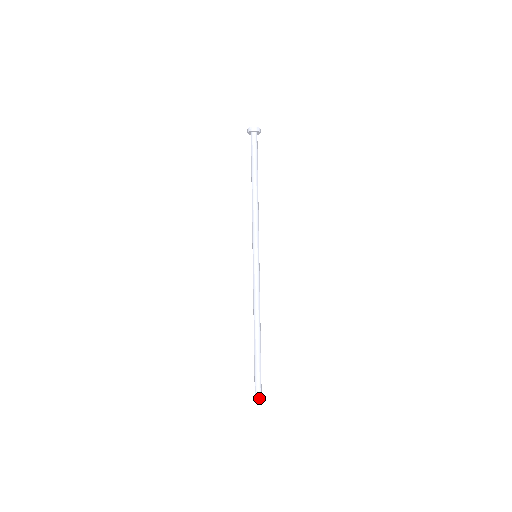
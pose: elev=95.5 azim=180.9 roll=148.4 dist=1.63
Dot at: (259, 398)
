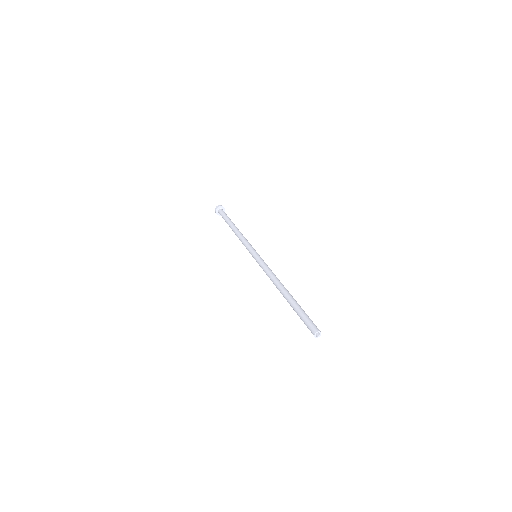
Dot at: (315, 330)
